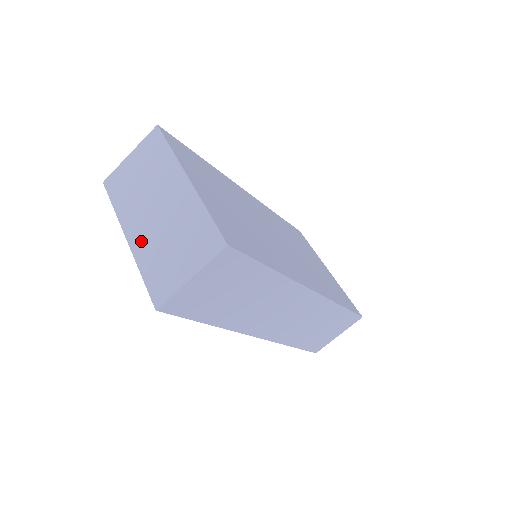
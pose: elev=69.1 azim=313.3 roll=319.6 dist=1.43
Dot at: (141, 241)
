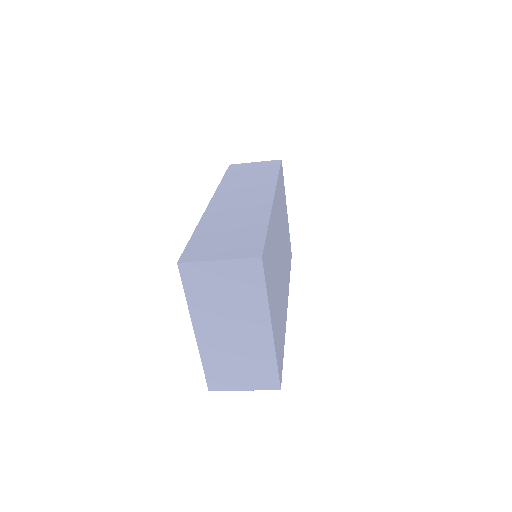
Dot at: (209, 344)
